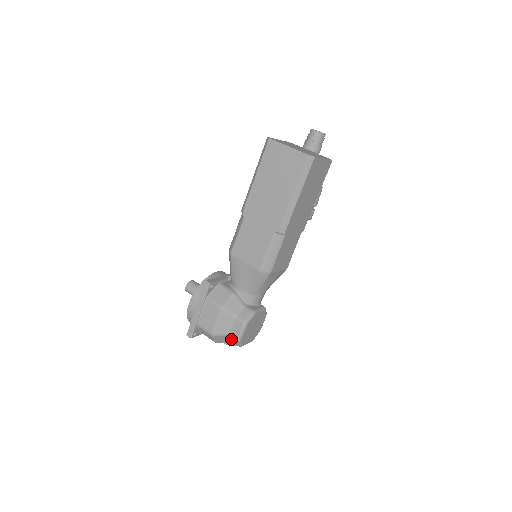
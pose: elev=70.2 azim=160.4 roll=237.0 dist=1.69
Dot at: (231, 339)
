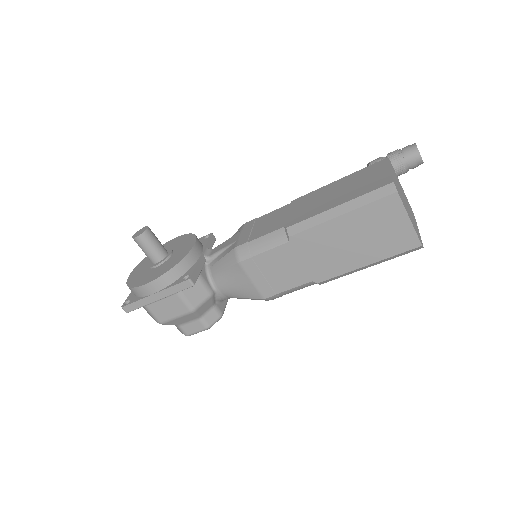
Dot at: (177, 327)
